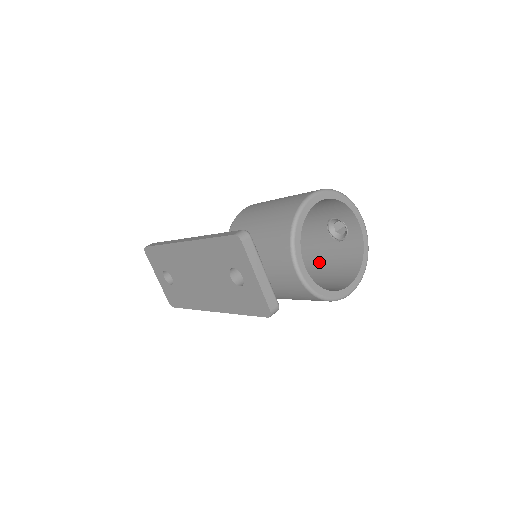
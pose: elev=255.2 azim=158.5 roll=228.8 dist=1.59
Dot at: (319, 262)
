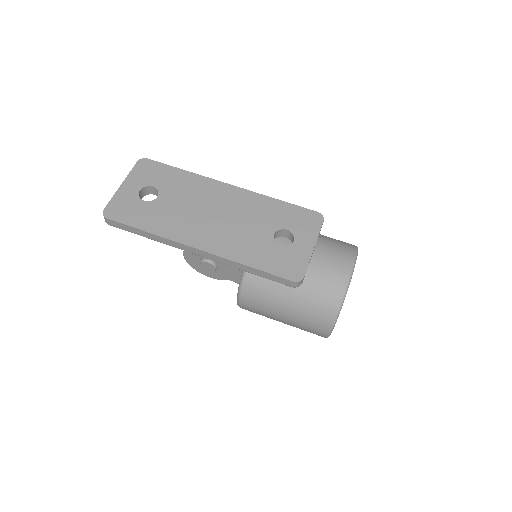
Dot at: occluded
